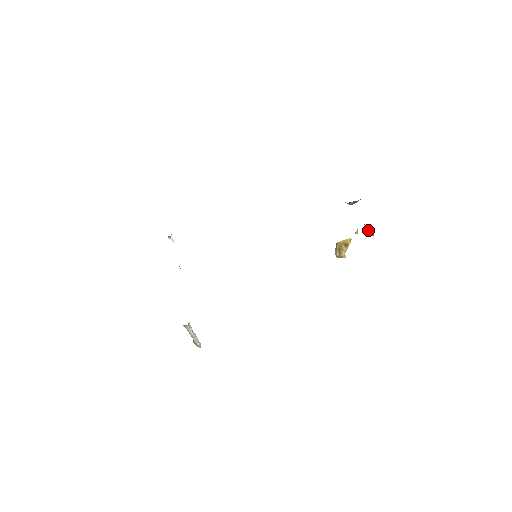
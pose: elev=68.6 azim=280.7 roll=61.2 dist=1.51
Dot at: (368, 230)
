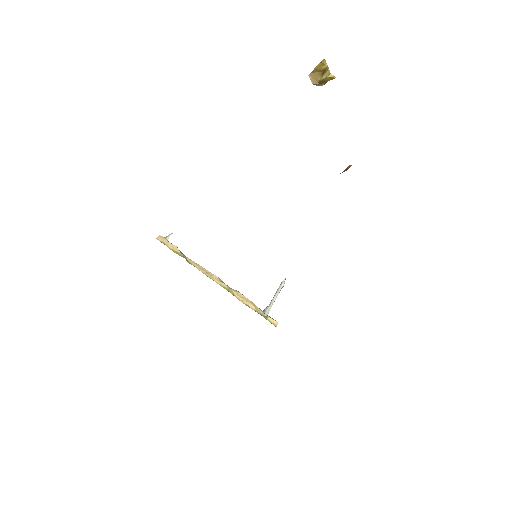
Dot at: occluded
